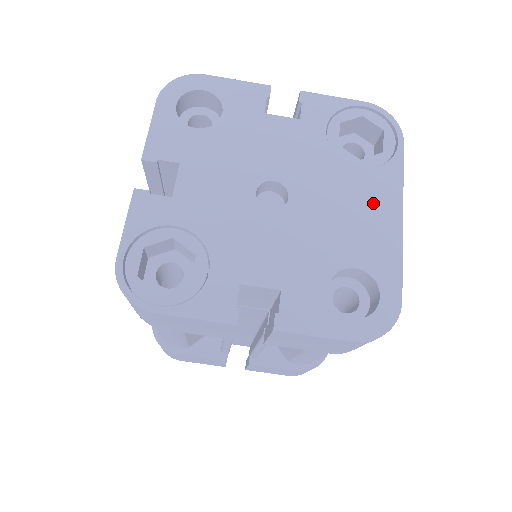
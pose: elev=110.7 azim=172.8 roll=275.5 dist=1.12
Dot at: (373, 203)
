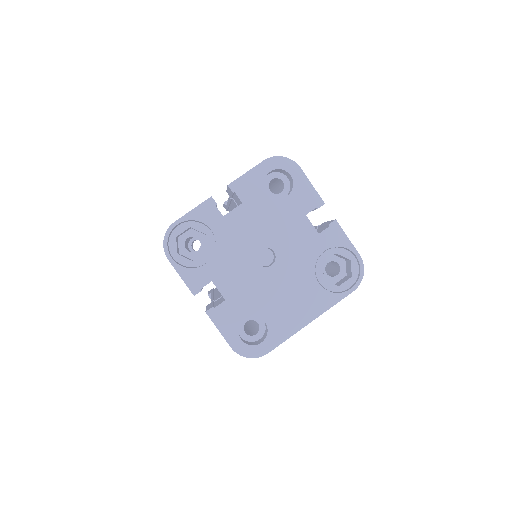
Dot at: (305, 304)
